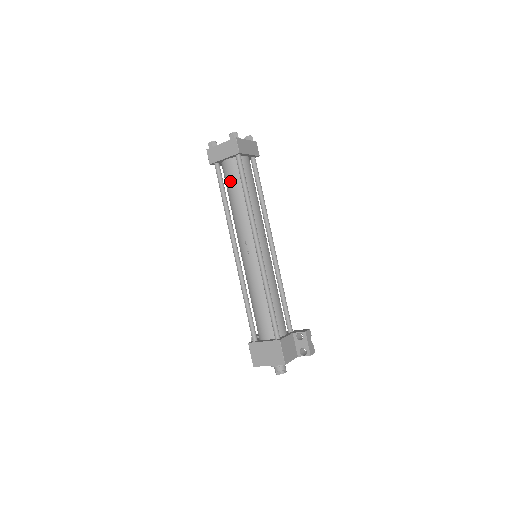
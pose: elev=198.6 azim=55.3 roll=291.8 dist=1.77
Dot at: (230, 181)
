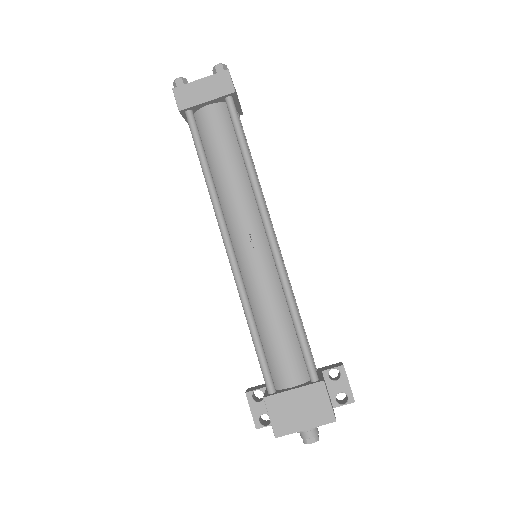
Dot at: (215, 137)
